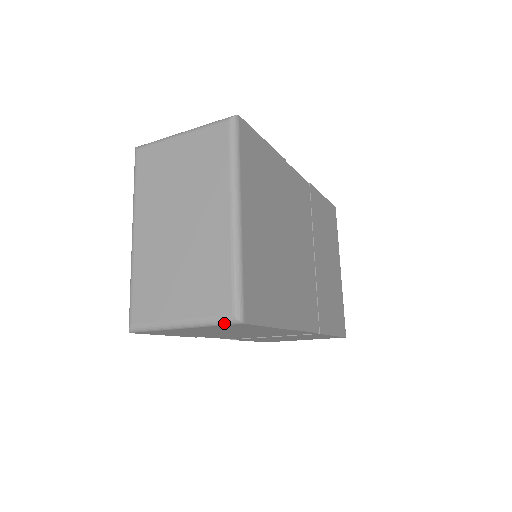
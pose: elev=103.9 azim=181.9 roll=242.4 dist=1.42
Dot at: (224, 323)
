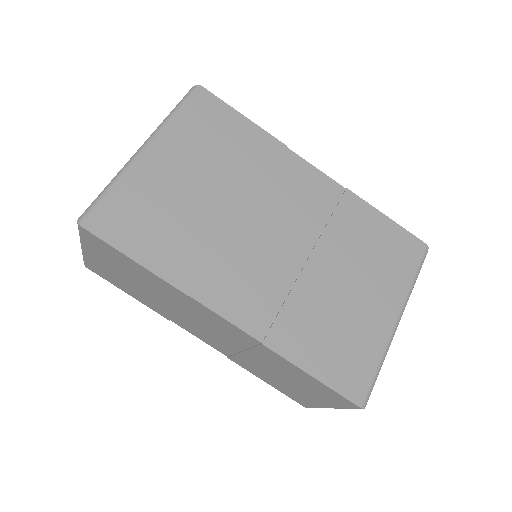
Dot at: (79, 230)
